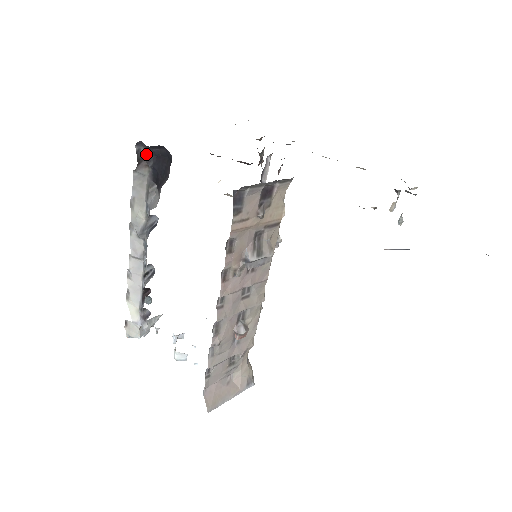
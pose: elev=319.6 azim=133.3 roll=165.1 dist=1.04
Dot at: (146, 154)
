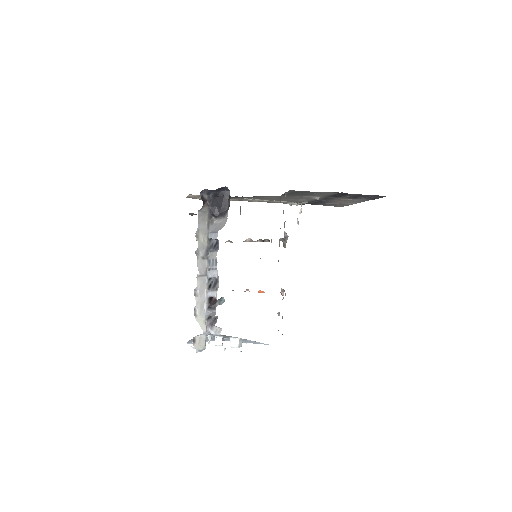
Dot at: (207, 197)
